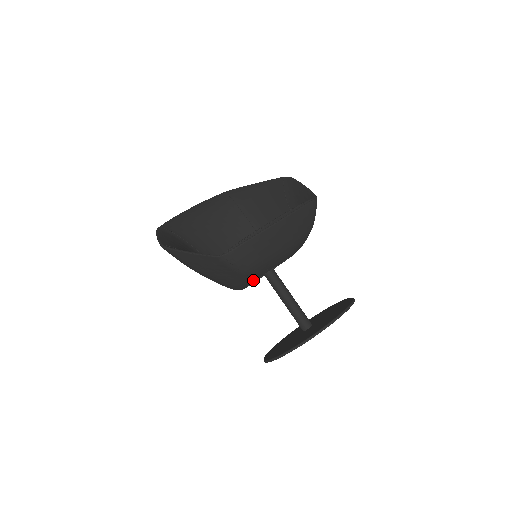
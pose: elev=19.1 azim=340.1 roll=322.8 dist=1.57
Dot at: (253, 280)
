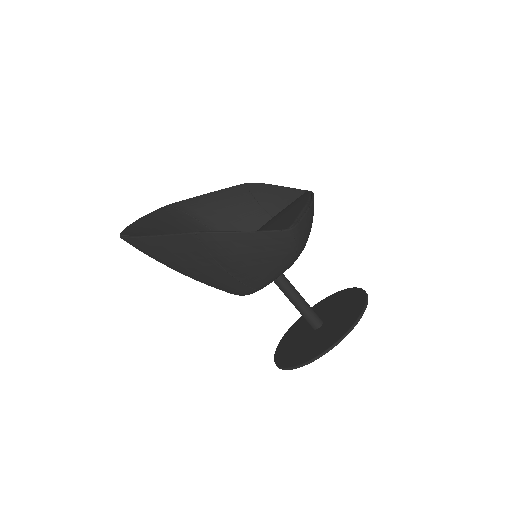
Dot at: (285, 270)
